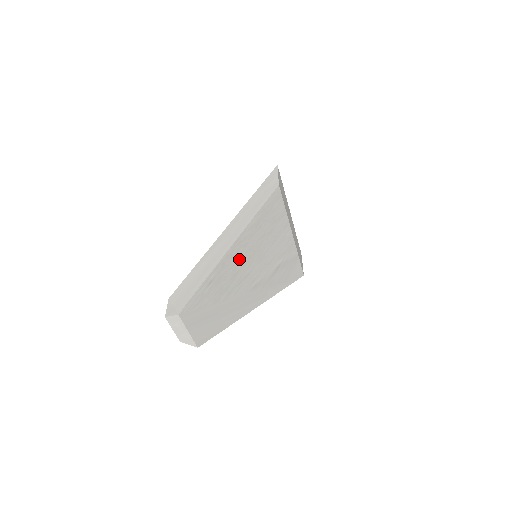
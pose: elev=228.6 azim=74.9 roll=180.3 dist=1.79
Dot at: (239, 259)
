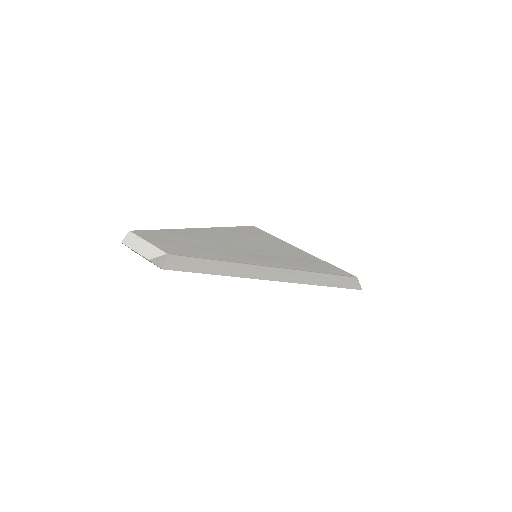
Dot at: (215, 236)
